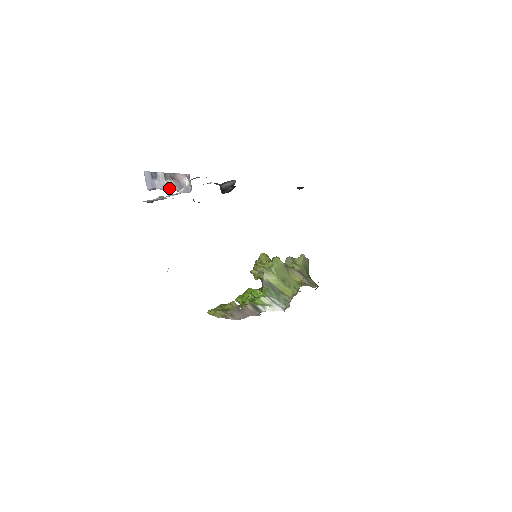
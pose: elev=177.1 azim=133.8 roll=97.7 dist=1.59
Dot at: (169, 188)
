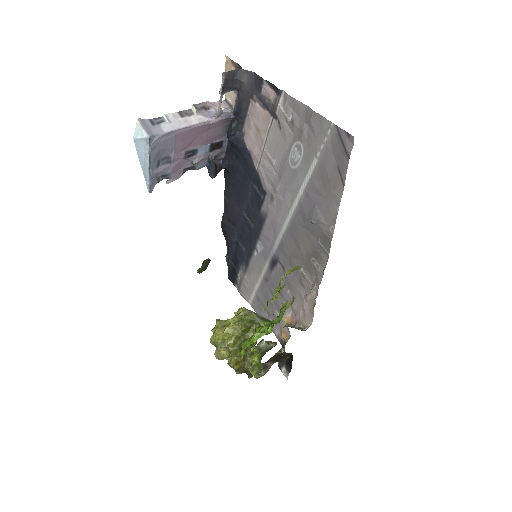
Dot at: (190, 123)
